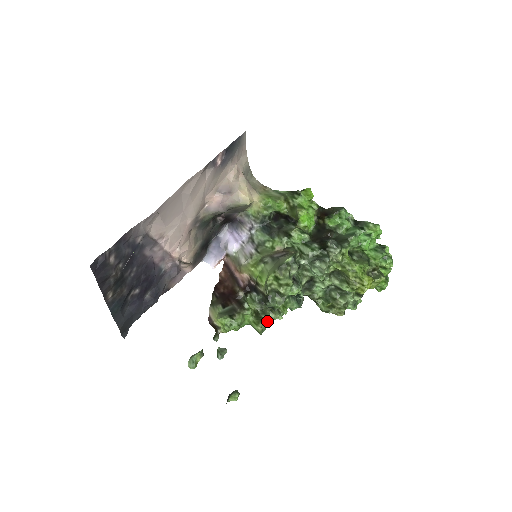
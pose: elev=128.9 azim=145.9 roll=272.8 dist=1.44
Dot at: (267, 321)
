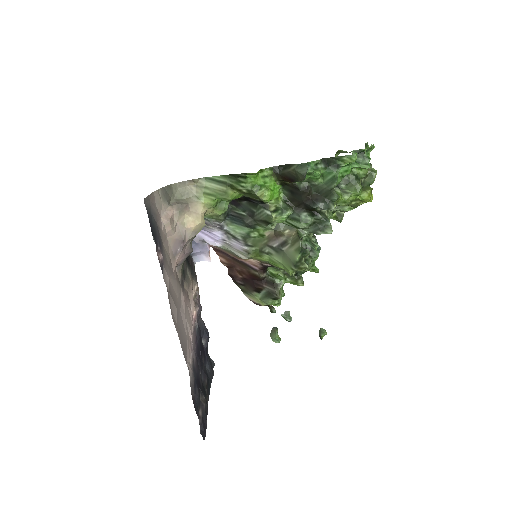
Dot at: (301, 275)
